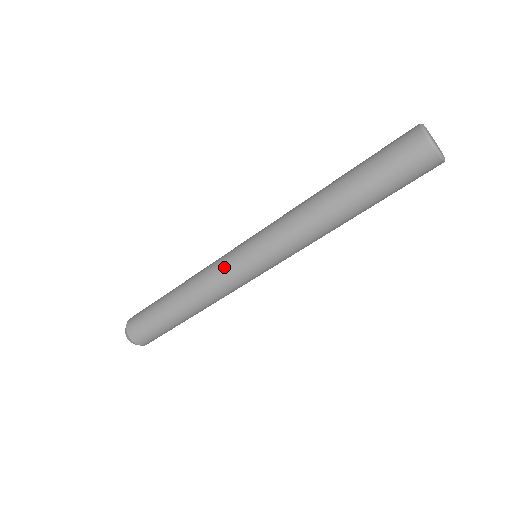
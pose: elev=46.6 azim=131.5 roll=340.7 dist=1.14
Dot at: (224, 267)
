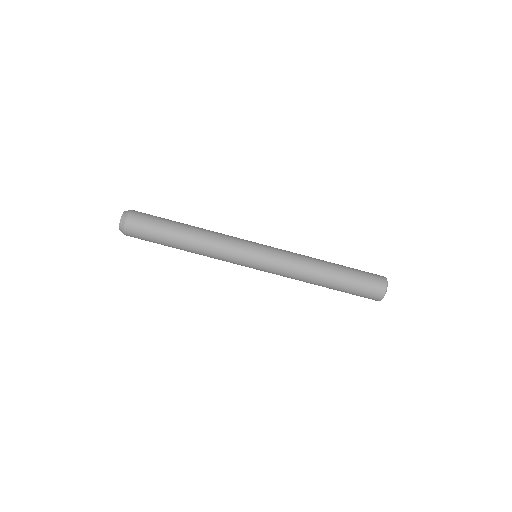
Dot at: (239, 244)
